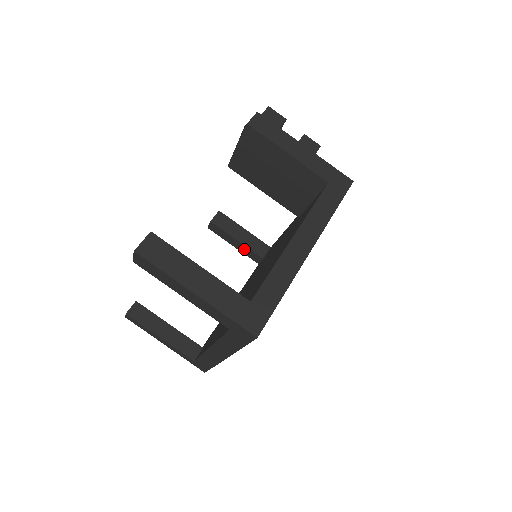
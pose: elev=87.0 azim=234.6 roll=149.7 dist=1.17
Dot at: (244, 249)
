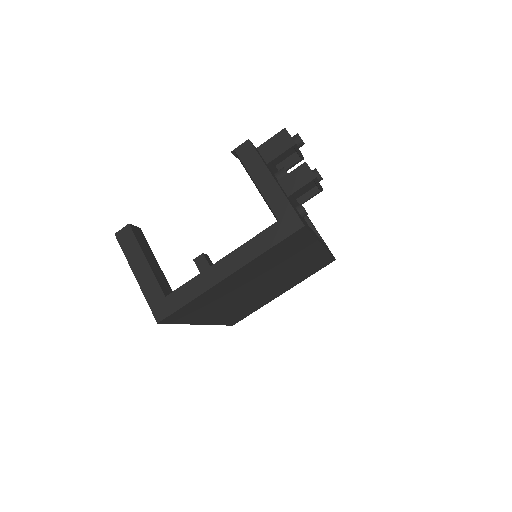
Dot at: occluded
